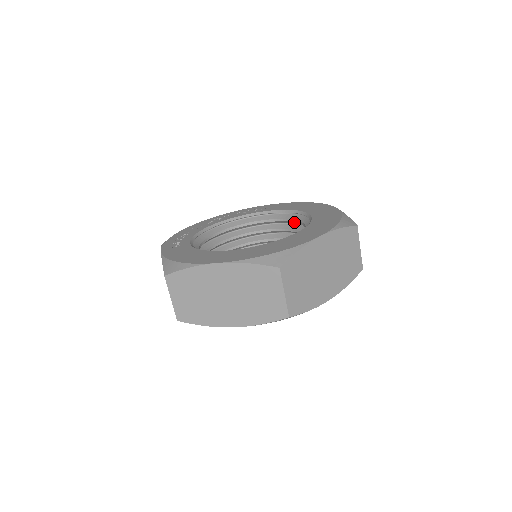
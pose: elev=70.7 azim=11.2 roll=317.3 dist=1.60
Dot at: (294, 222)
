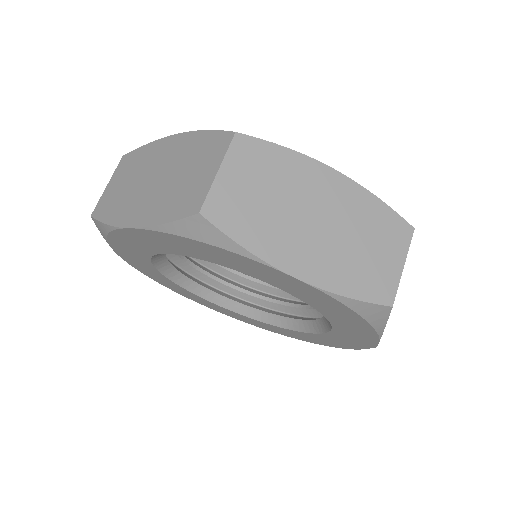
Dot at: occluded
